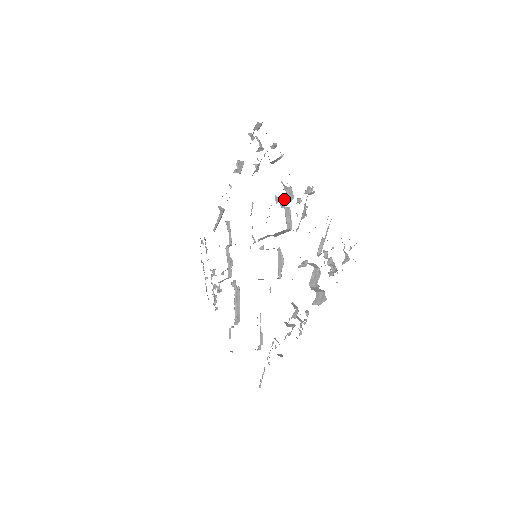
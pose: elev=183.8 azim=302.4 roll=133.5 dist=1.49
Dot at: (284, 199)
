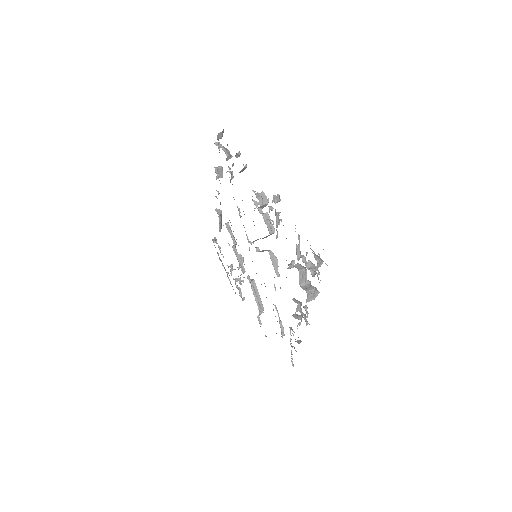
Dot at: (260, 206)
